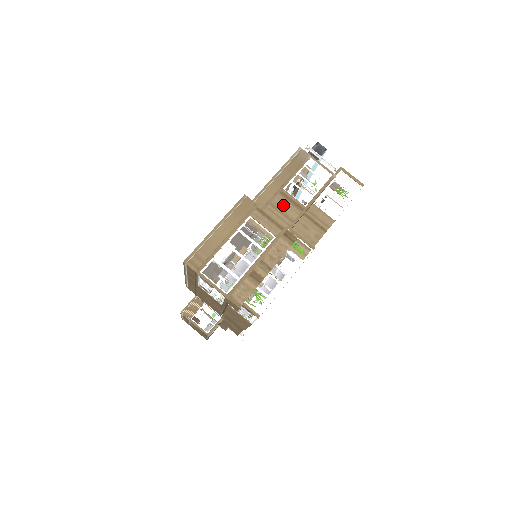
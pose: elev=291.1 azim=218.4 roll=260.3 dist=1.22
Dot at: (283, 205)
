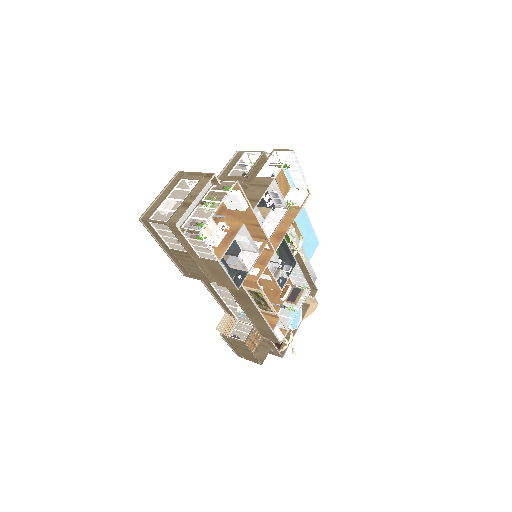
Dot at: occluded
